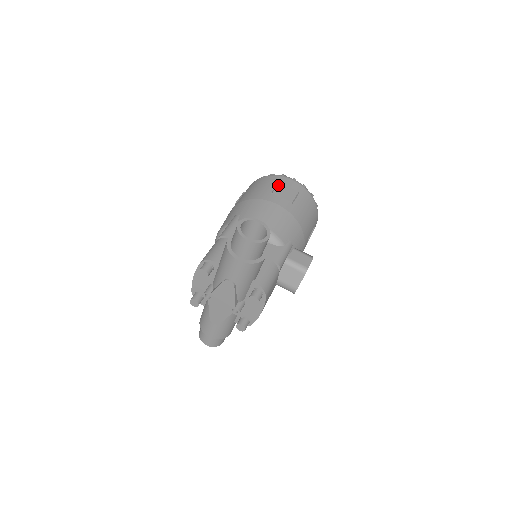
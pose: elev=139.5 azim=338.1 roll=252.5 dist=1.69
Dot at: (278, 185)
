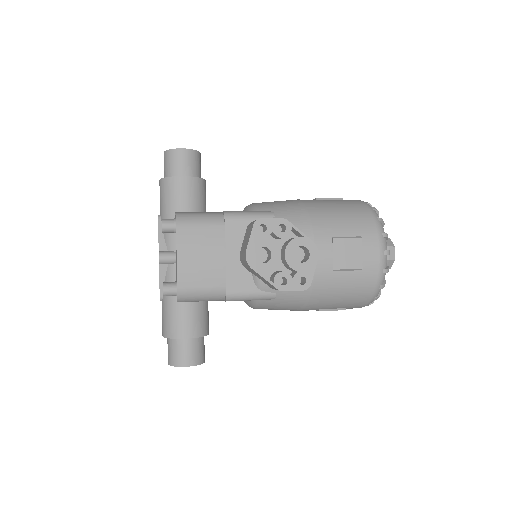
Dot at: occluded
